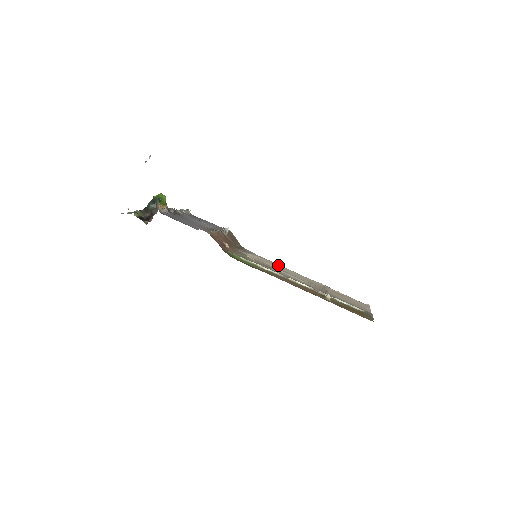
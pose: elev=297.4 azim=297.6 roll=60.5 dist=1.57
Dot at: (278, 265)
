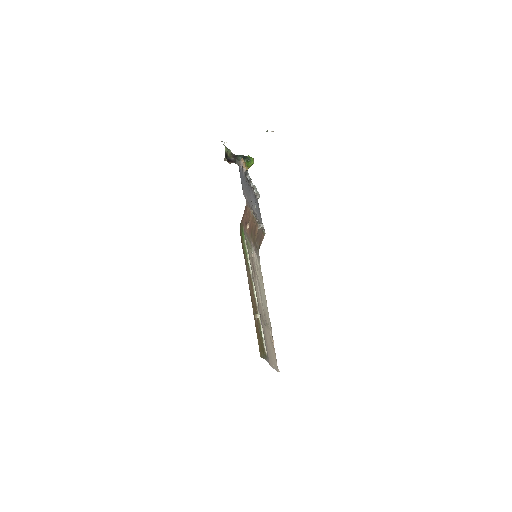
Dot at: occluded
